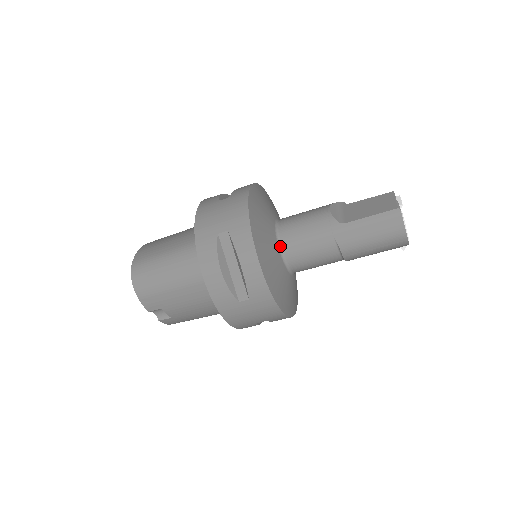
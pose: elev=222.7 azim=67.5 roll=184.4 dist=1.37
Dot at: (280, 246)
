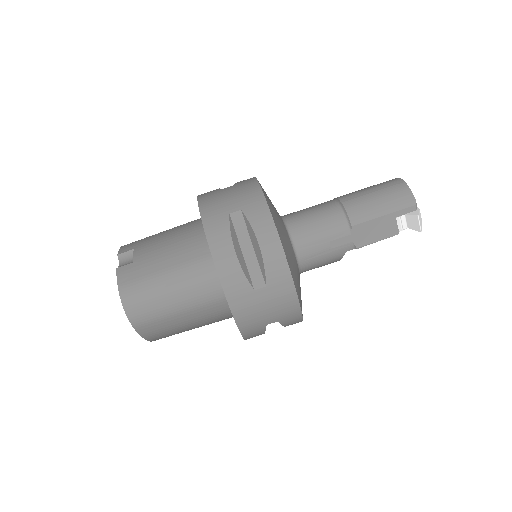
Dot at: occluded
